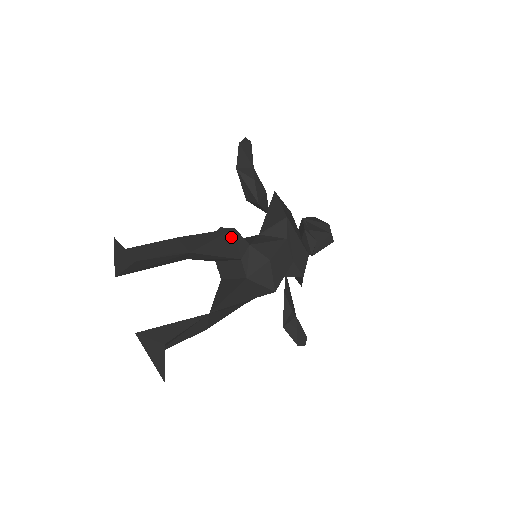
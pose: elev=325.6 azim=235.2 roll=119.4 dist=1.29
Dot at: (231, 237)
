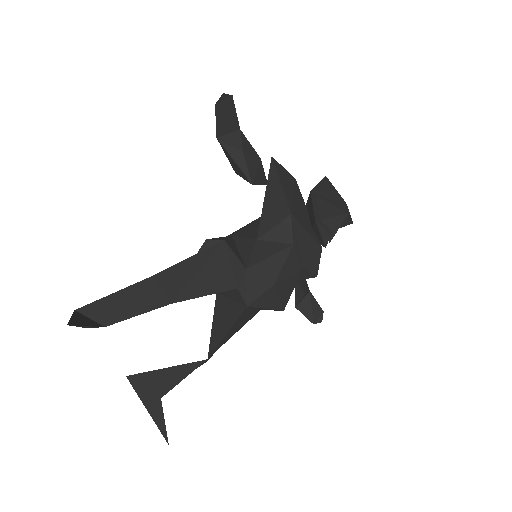
Dot at: (221, 257)
